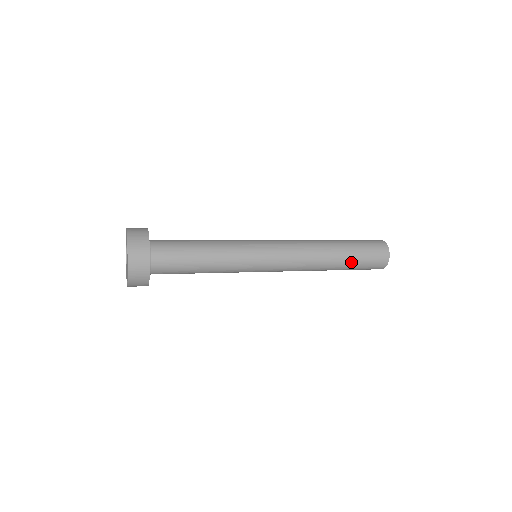
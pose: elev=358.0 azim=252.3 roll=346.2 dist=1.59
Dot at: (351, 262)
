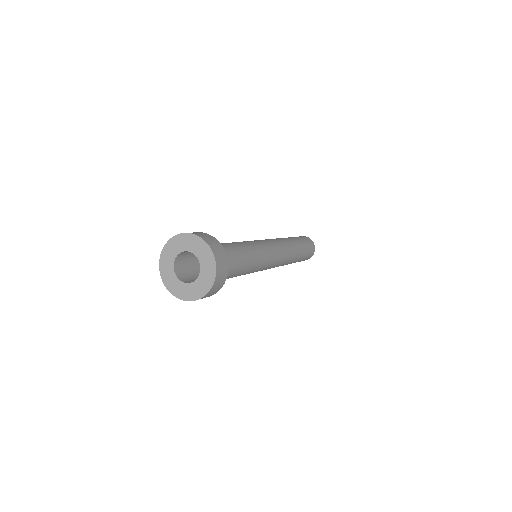
Dot at: (303, 252)
